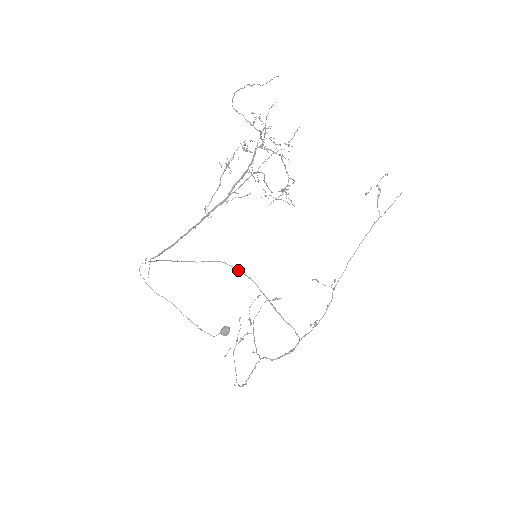
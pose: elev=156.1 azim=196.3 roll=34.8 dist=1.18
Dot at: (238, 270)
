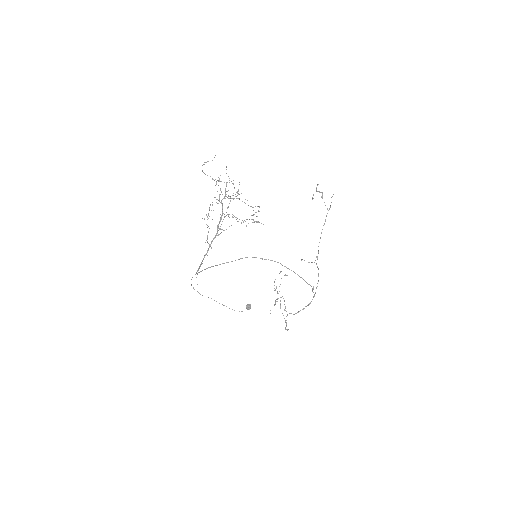
Dot at: (262, 258)
